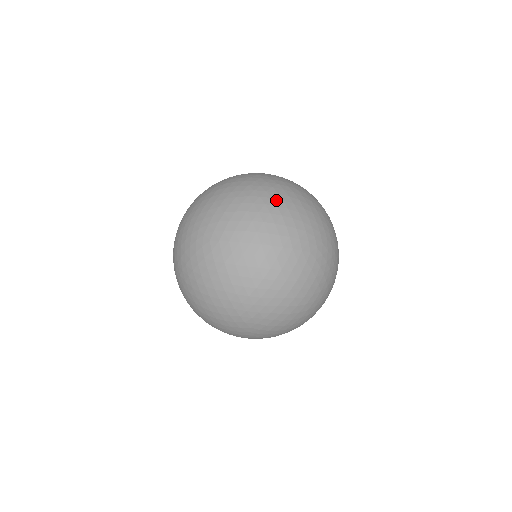
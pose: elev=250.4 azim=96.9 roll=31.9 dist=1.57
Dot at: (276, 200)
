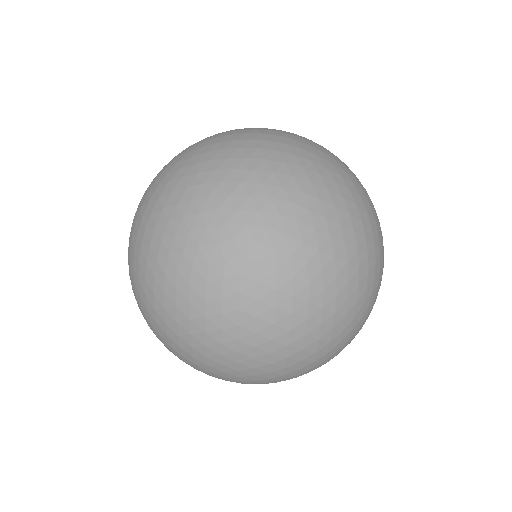
Dot at: occluded
